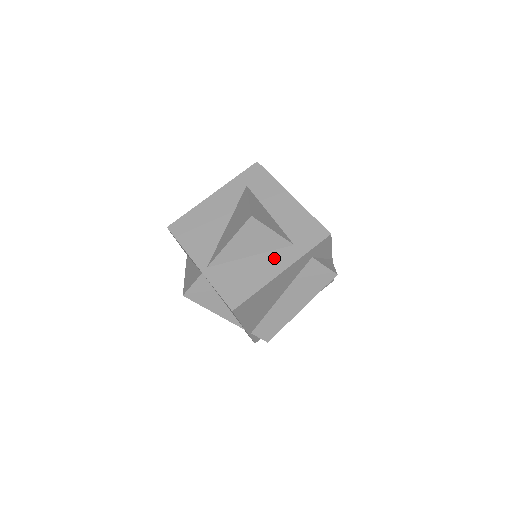
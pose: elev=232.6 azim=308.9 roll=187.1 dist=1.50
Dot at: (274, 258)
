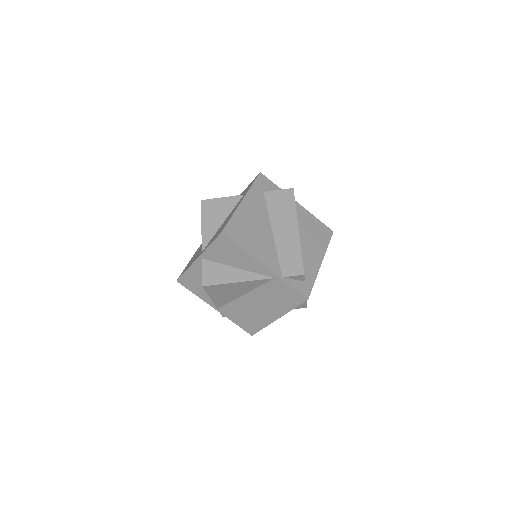
Dot at: (236, 206)
